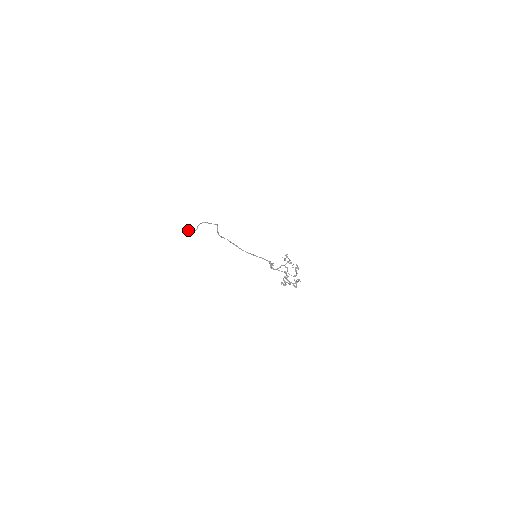
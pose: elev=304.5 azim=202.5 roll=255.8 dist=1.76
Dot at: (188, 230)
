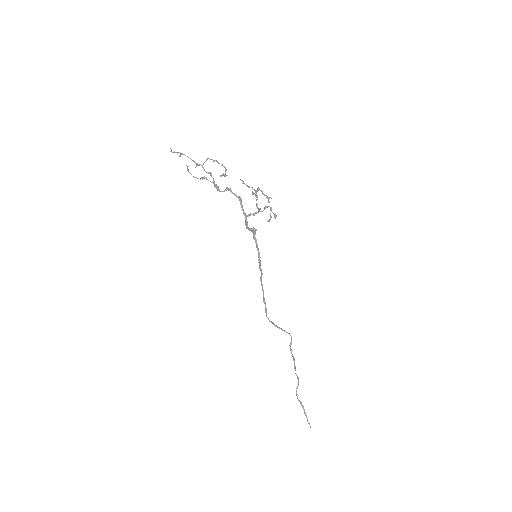
Dot at: occluded
